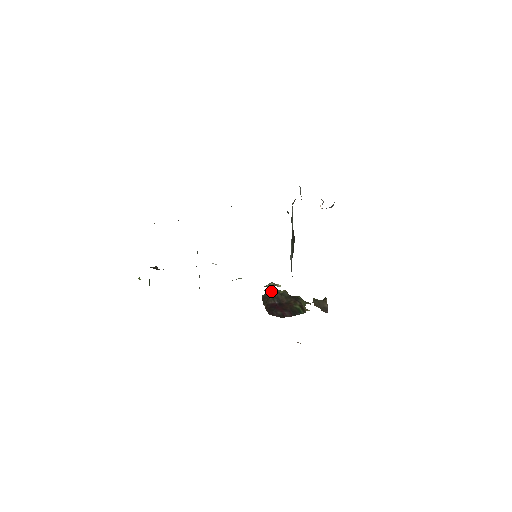
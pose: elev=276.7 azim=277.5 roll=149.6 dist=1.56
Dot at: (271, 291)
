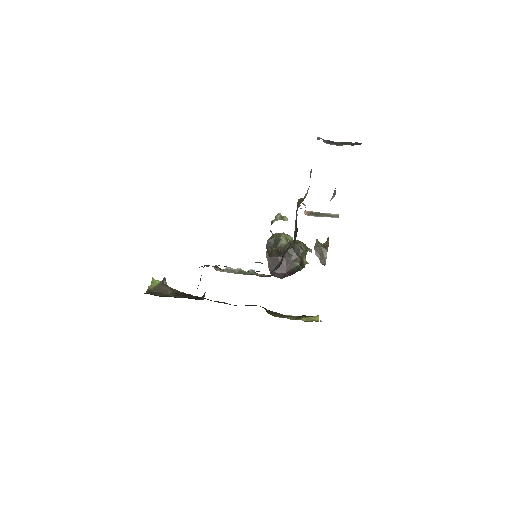
Dot at: (276, 236)
